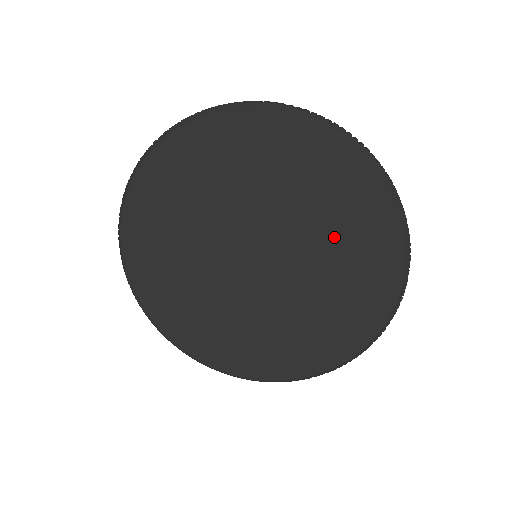
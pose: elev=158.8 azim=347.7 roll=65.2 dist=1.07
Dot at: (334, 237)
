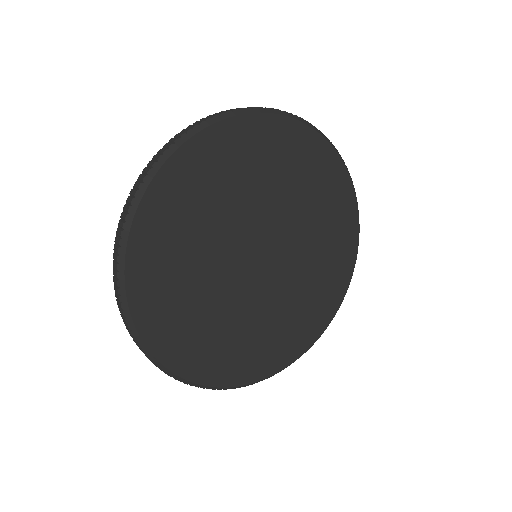
Dot at: (319, 221)
